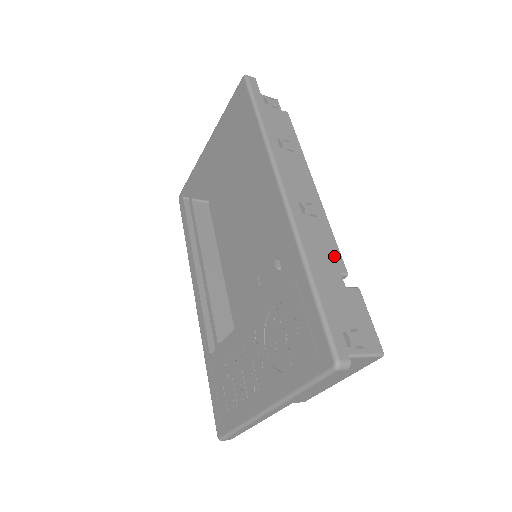
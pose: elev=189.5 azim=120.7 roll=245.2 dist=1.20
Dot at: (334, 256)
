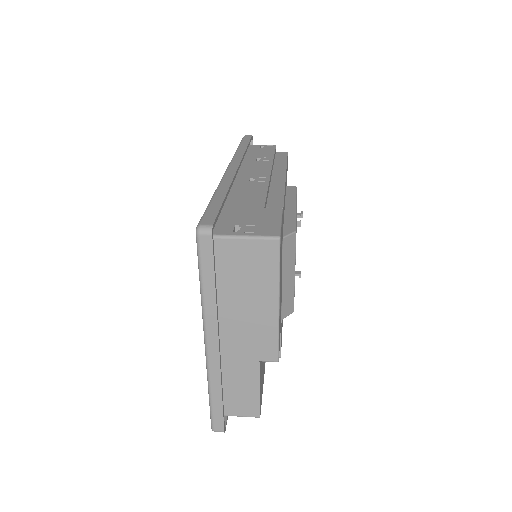
Dot at: (266, 196)
